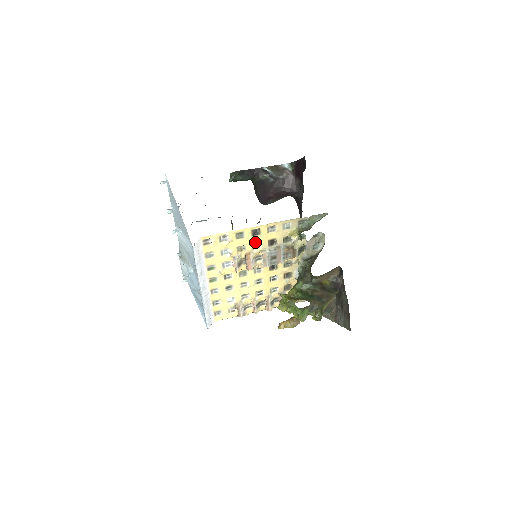
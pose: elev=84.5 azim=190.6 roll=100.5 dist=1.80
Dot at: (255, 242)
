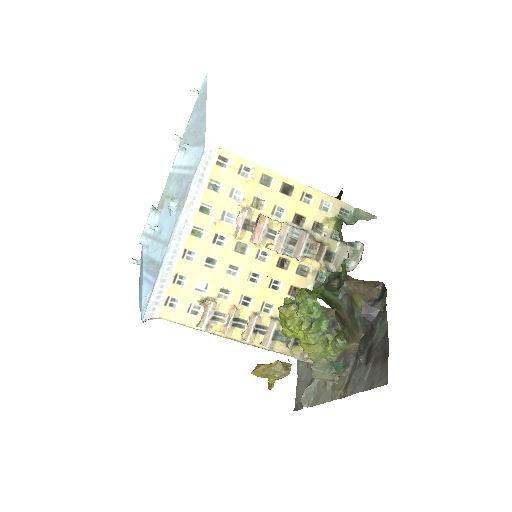
Dot at: (279, 205)
